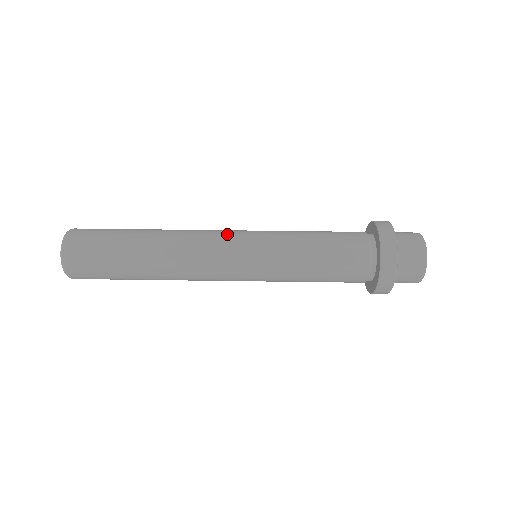
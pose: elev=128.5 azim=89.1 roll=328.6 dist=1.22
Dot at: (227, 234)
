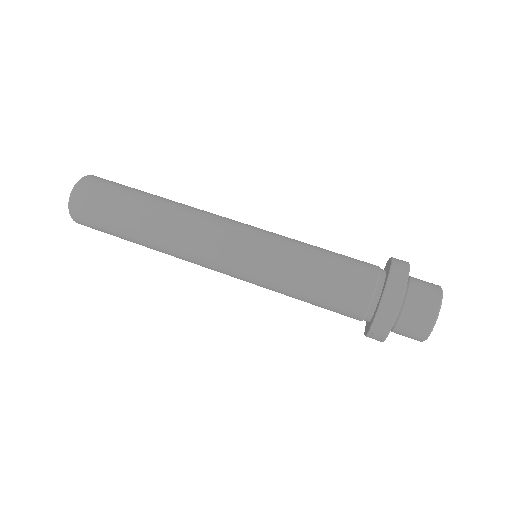
Dot at: occluded
